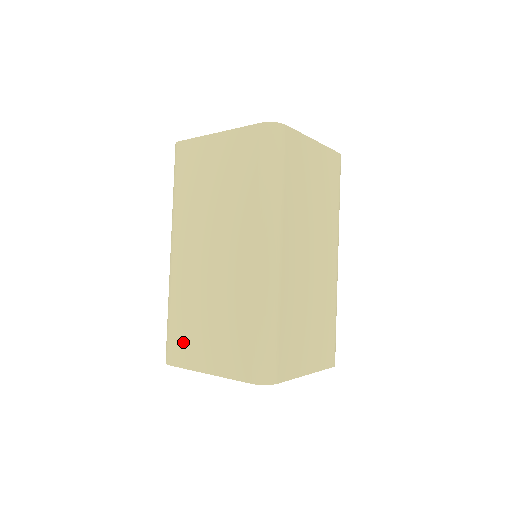
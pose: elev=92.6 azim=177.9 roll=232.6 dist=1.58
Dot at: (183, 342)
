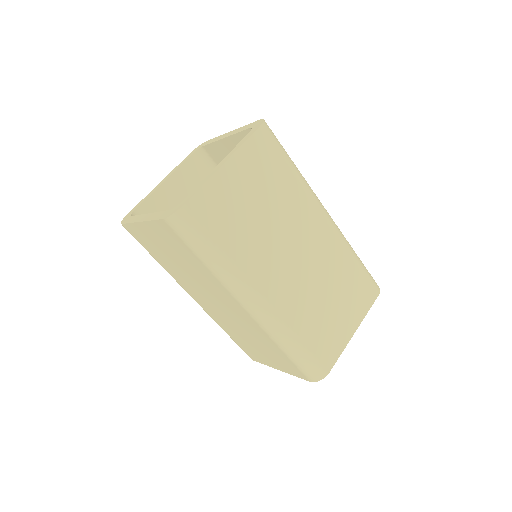
Dot at: (249, 351)
